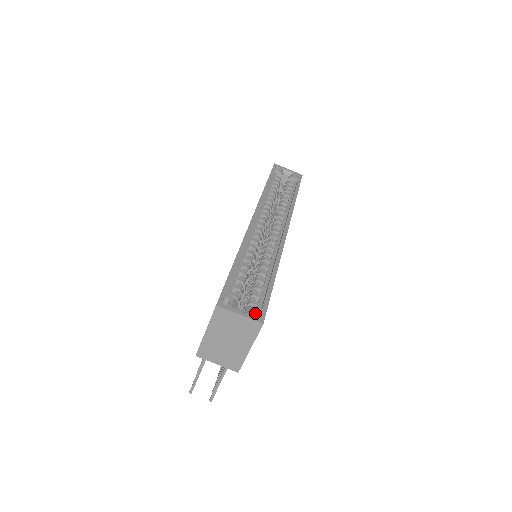
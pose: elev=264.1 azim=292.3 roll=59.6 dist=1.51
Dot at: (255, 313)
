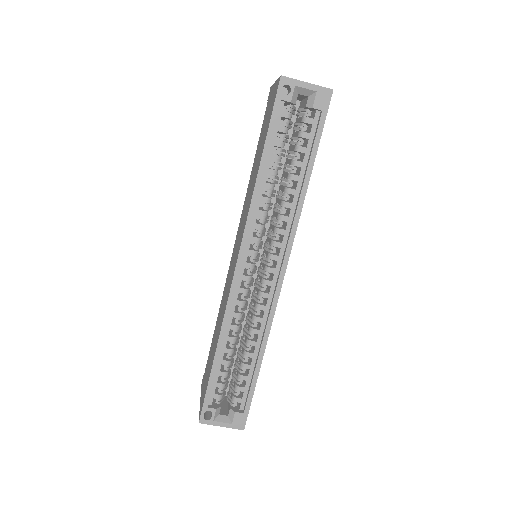
Dot at: (236, 421)
